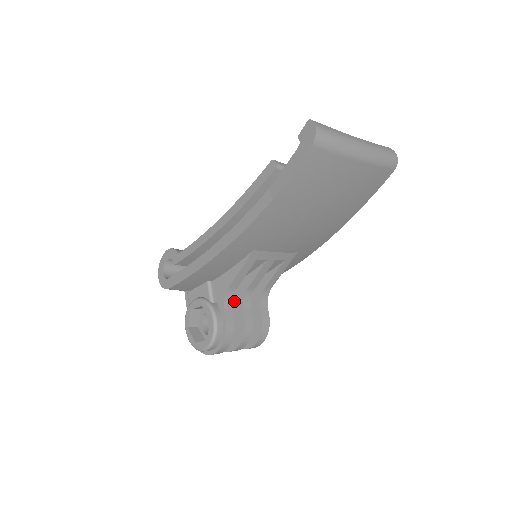
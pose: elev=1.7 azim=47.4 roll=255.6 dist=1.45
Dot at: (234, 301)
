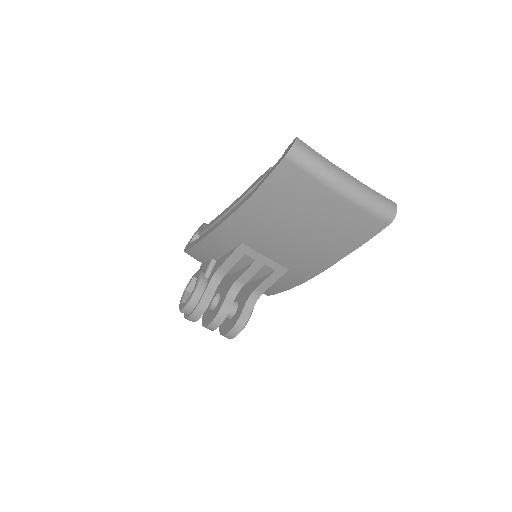
Dot at: (227, 287)
